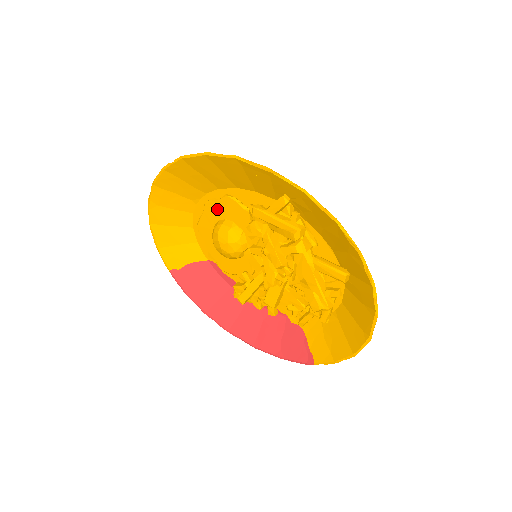
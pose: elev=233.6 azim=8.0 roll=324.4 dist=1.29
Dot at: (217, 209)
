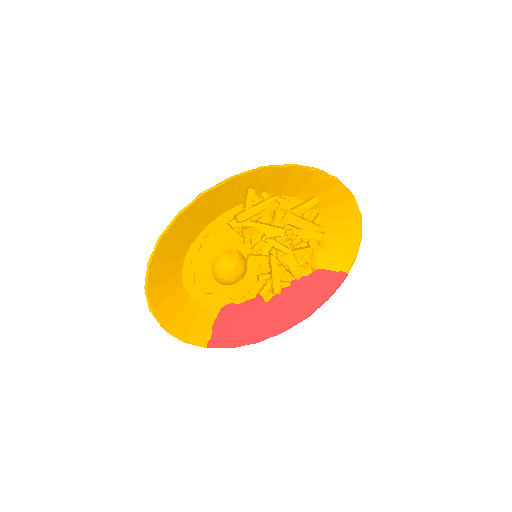
Dot at: (205, 256)
